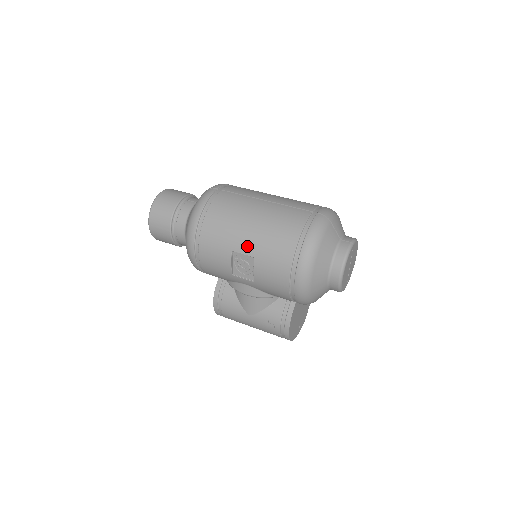
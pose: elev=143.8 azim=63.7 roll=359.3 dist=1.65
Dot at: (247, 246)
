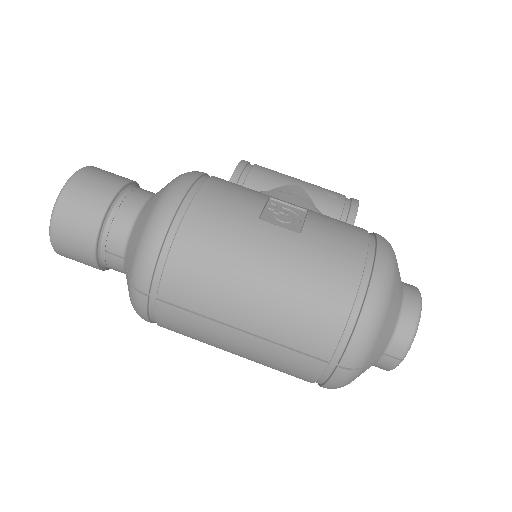
Dot at: occluded
